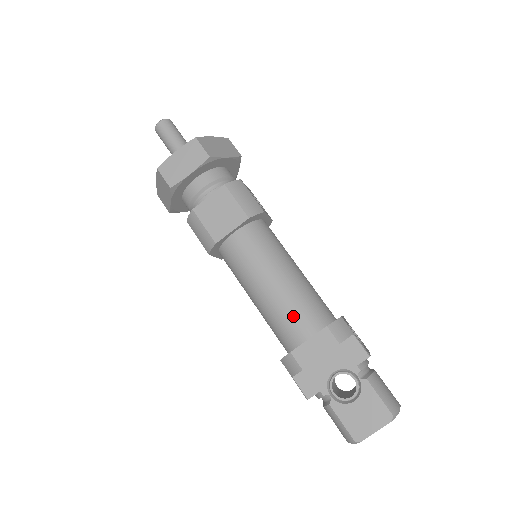
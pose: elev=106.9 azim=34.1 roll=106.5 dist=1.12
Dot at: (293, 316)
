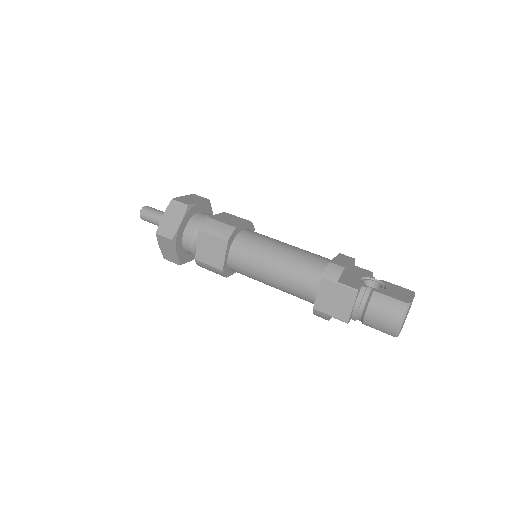
Dot at: (314, 255)
